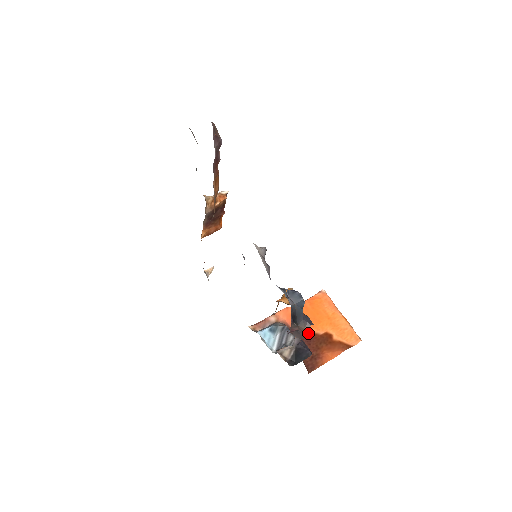
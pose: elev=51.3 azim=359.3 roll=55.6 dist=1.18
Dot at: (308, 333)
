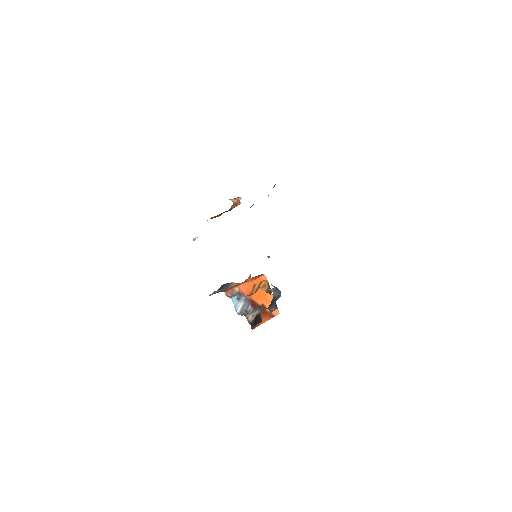
Dot at: (254, 303)
